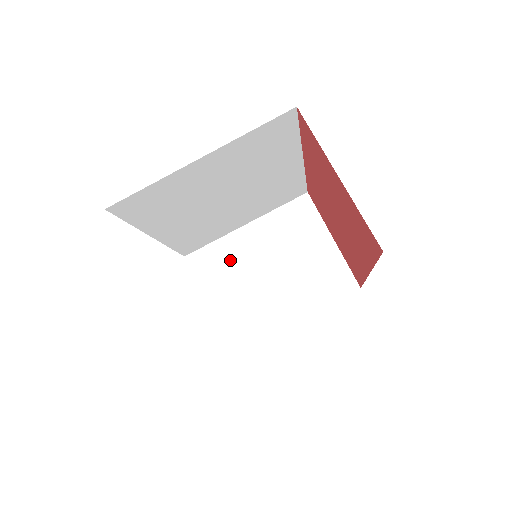
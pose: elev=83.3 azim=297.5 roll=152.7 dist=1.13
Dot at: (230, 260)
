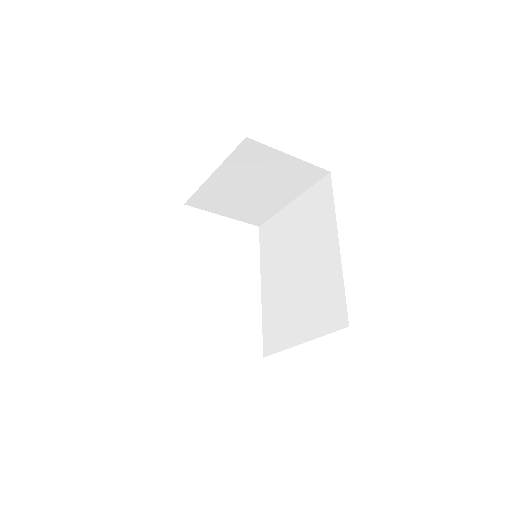
Dot at: (219, 194)
